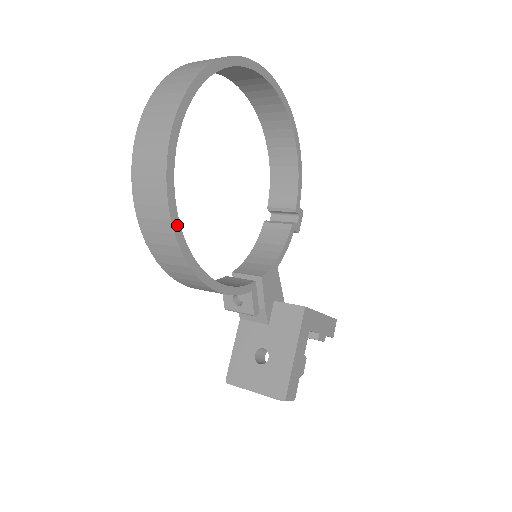
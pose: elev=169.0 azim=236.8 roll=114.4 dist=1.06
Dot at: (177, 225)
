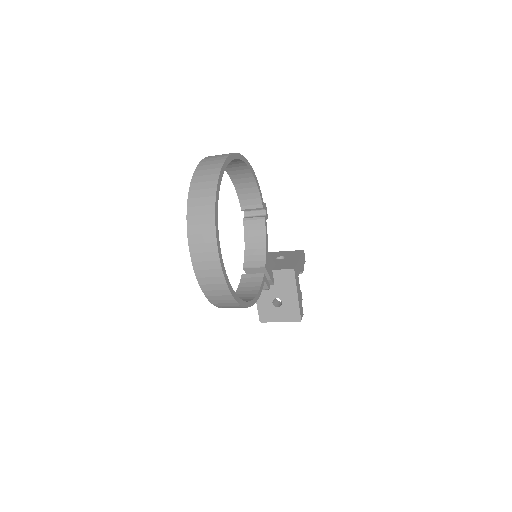
Dot at: (237, 298)
